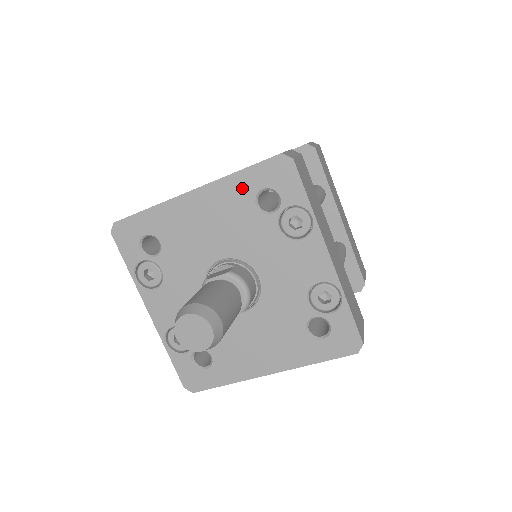
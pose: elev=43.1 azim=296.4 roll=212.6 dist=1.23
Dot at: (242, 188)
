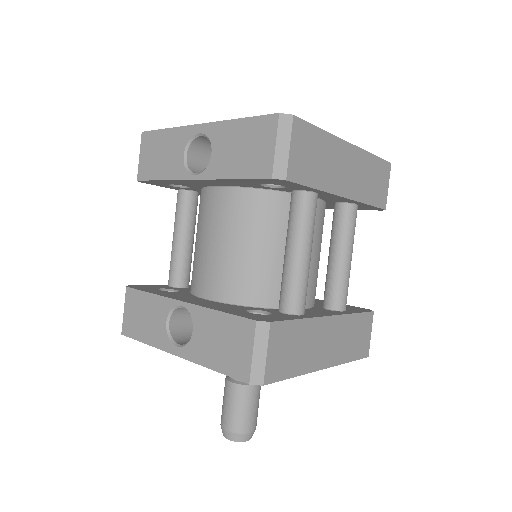
Dot at: occluded
